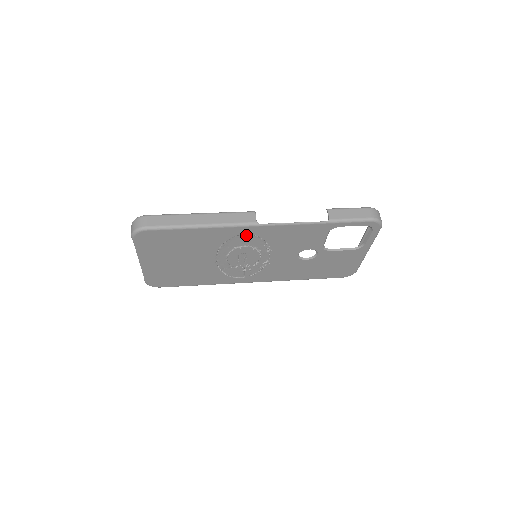
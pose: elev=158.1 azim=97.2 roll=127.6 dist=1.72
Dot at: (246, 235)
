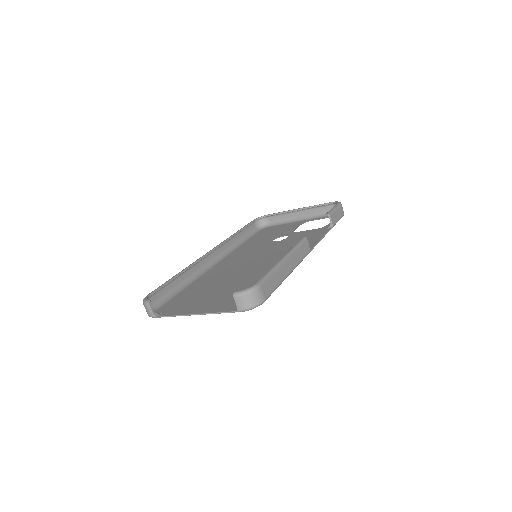
Dot at: occluded
